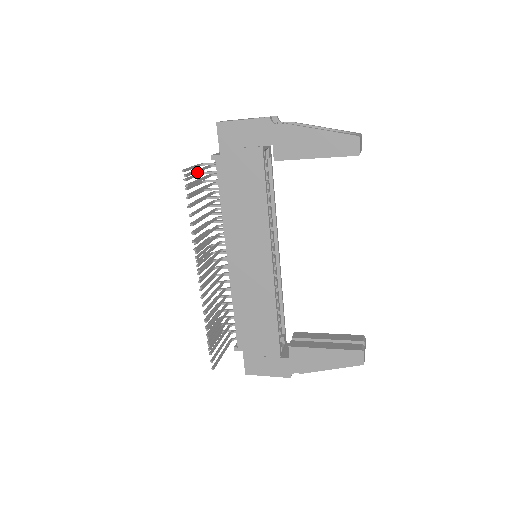
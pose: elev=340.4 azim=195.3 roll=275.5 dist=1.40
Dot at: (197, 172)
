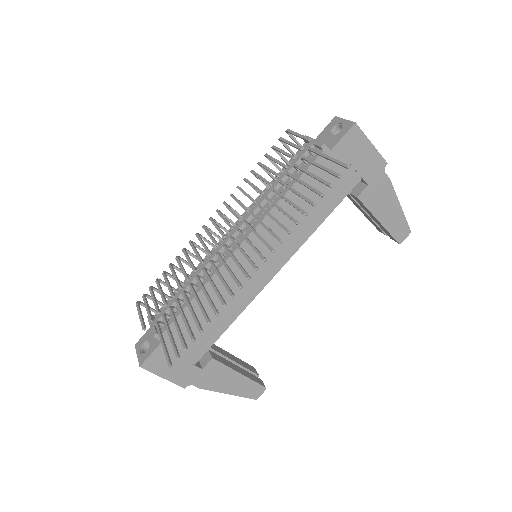
Dot at: (330, 160)
